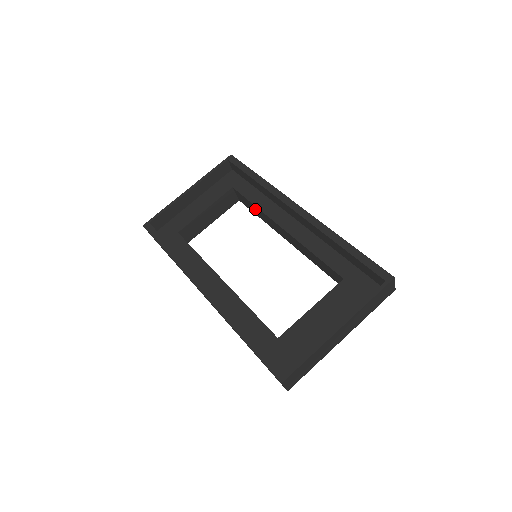
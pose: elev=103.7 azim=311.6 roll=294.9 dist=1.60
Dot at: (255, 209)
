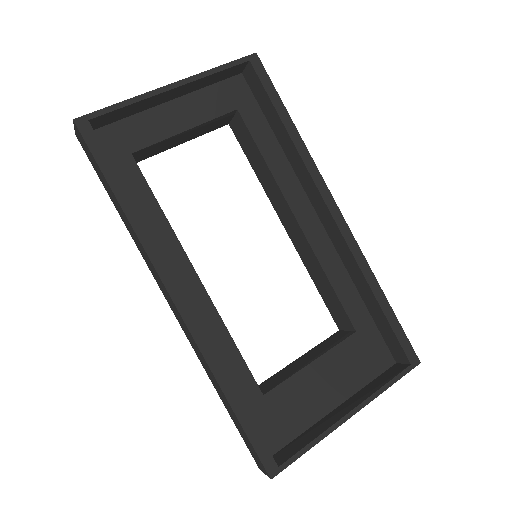
Dot at: (259, 163)
